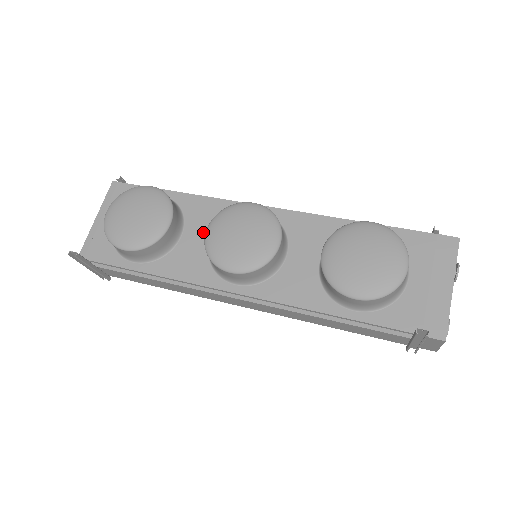
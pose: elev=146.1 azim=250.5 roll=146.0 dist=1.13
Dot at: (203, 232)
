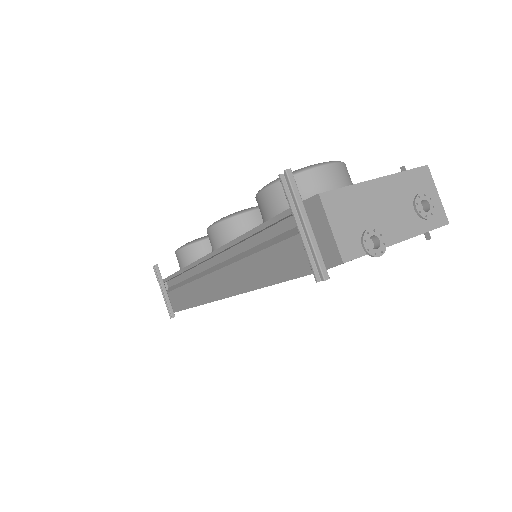
Dot at: occluded
